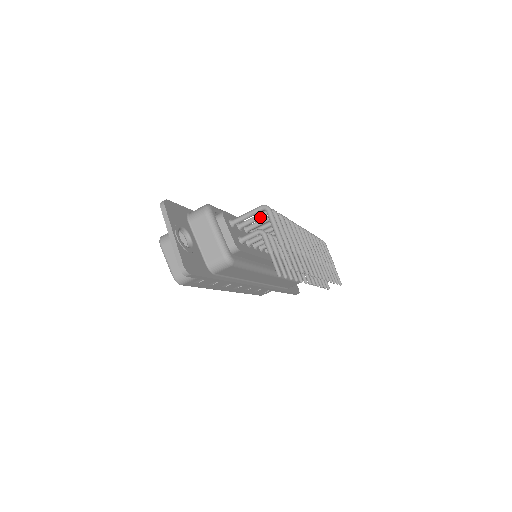
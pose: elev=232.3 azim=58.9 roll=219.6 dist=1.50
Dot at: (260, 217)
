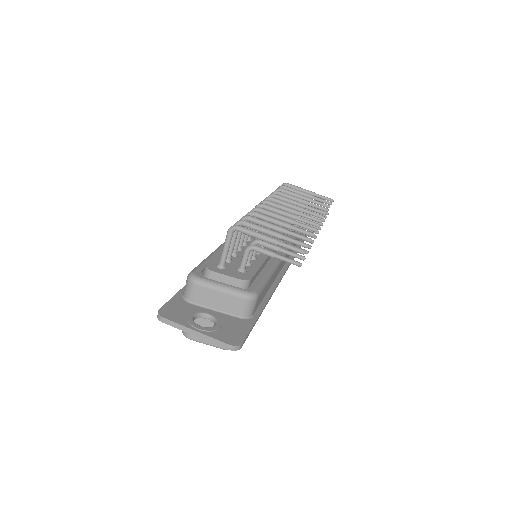
Dot at: (235, 237)
